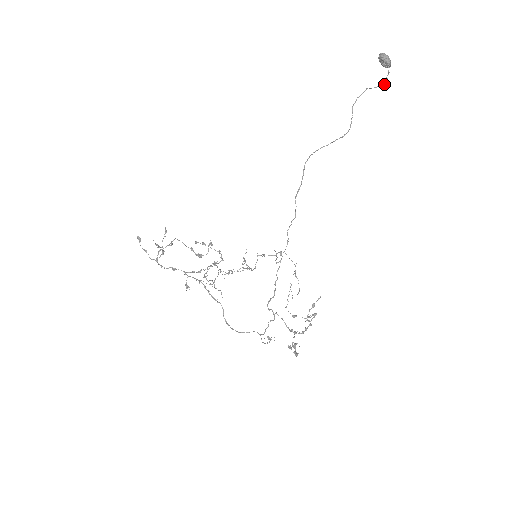
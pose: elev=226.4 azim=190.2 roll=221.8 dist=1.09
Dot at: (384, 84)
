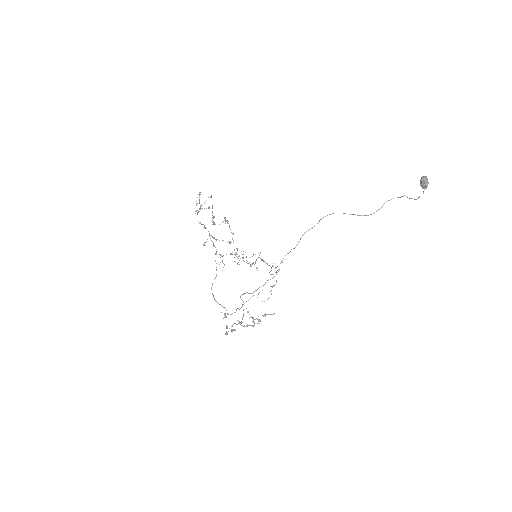
Dot at: (415, 199)
